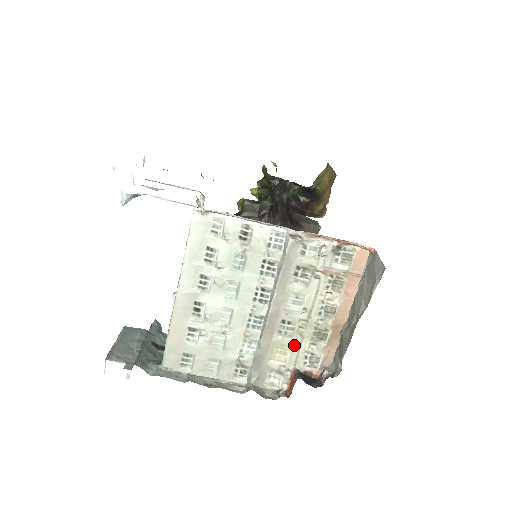
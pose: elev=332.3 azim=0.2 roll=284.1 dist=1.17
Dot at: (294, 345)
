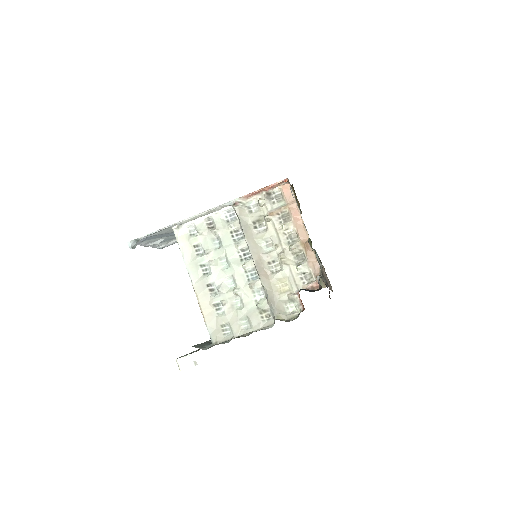
Dot at: (287, 274)
